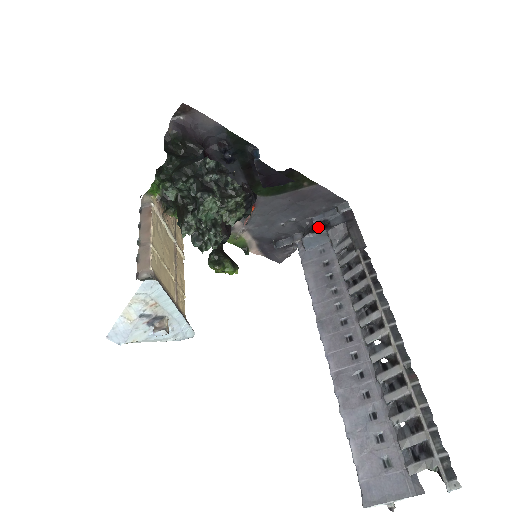
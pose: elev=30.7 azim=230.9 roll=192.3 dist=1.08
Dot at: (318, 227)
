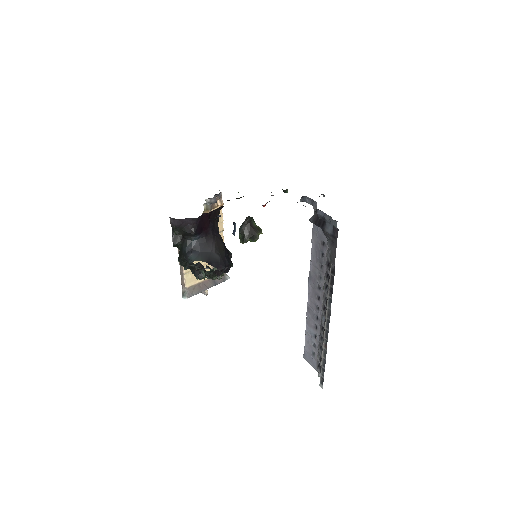
Dot at: (321, 218)
